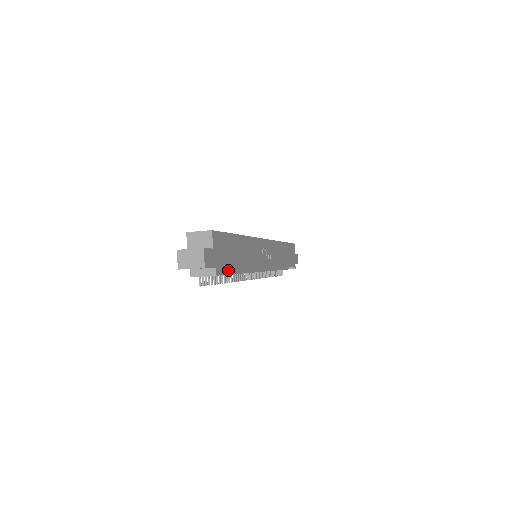
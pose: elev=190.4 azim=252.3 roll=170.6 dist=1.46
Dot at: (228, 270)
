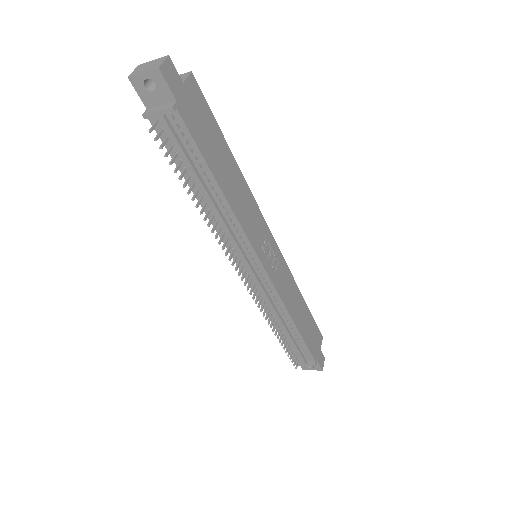
Dot at: (197, 144)
